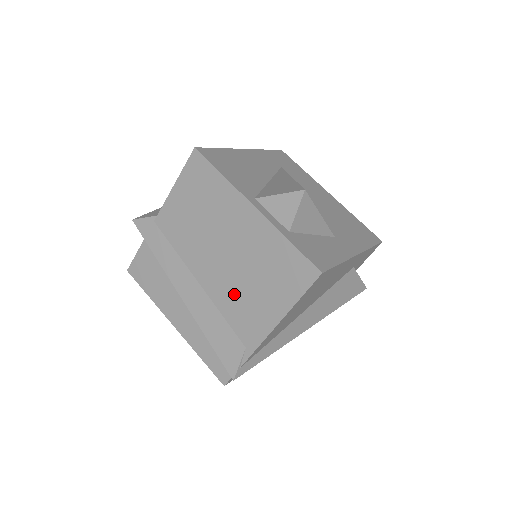
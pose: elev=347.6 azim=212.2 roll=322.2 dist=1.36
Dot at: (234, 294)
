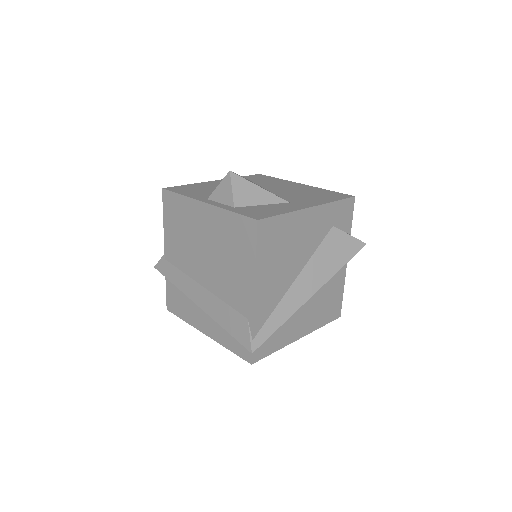
Dot at: (223, 279)
